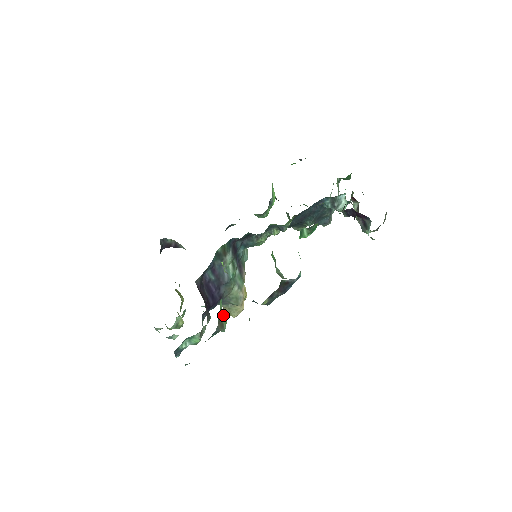
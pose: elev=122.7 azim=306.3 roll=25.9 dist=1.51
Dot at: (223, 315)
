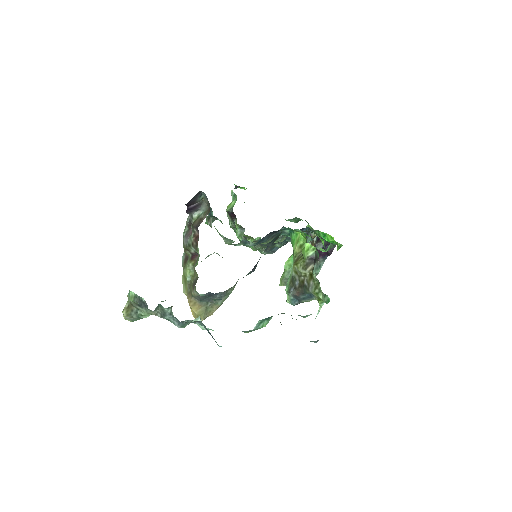
Dot at: occluded
